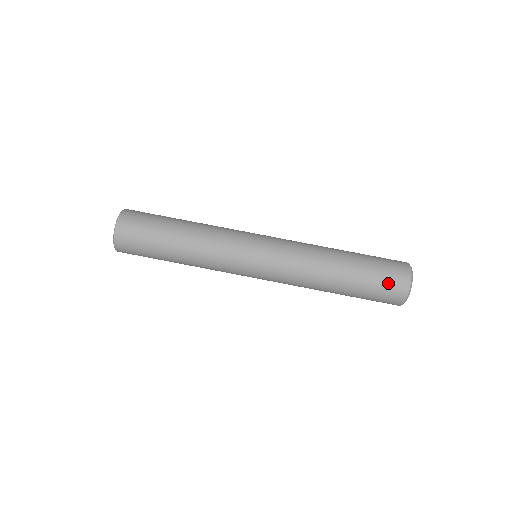
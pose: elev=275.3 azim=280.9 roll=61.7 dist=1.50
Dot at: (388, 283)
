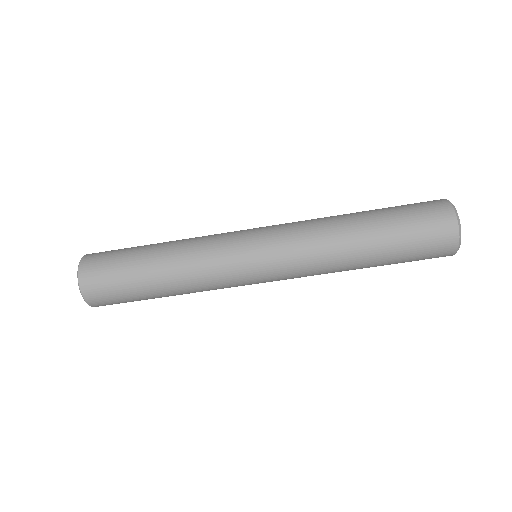
Dot at: (429, 247)
